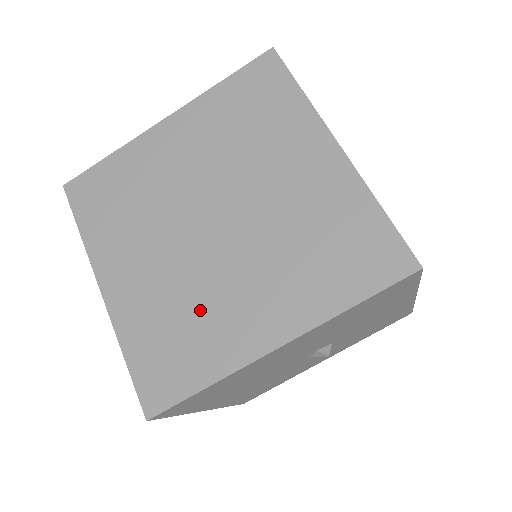
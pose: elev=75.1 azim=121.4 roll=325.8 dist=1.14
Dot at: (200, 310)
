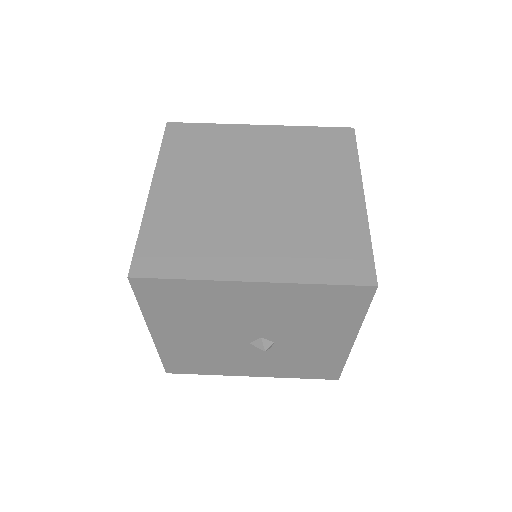
Dot at: (213, 234)
